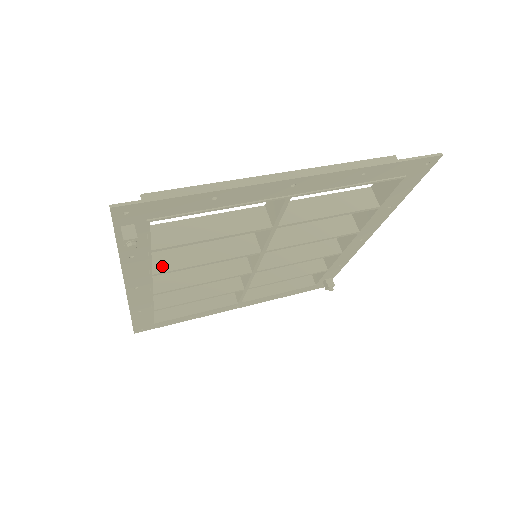
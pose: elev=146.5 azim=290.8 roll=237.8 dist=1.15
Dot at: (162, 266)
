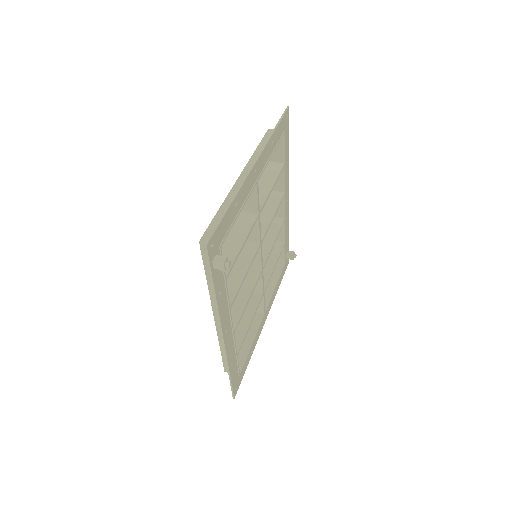
Dot at: occluded
